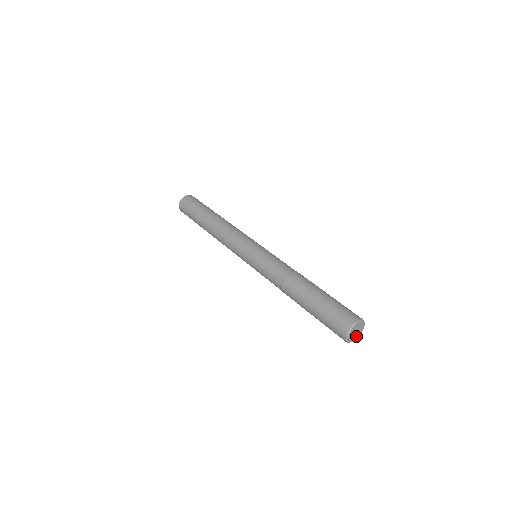
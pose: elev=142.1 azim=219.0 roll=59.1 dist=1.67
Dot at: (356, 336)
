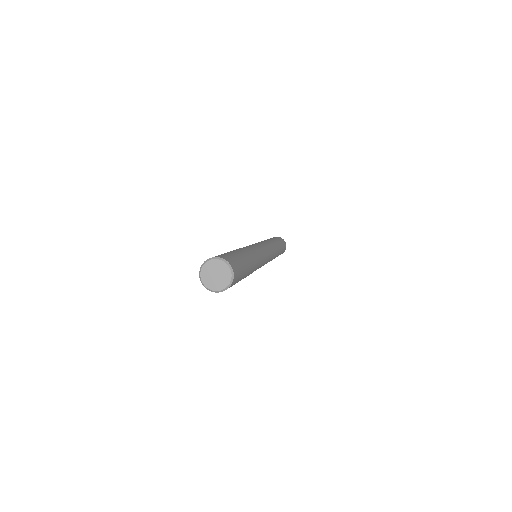
Dot at: (209, 282)
